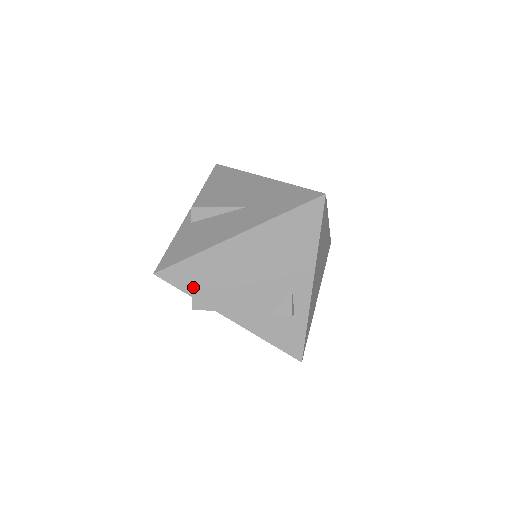
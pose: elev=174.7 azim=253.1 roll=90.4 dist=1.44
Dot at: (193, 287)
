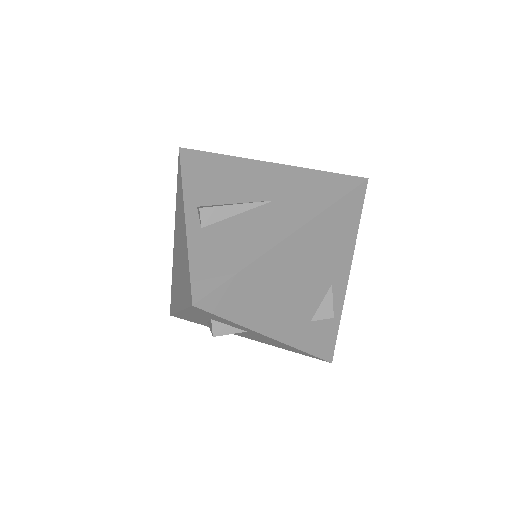
Dot at: (237, 311)
